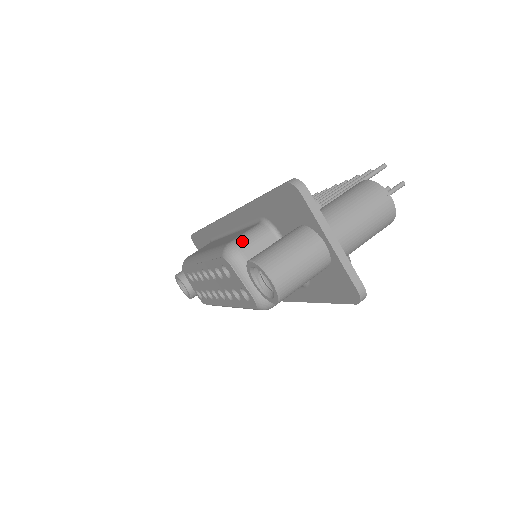
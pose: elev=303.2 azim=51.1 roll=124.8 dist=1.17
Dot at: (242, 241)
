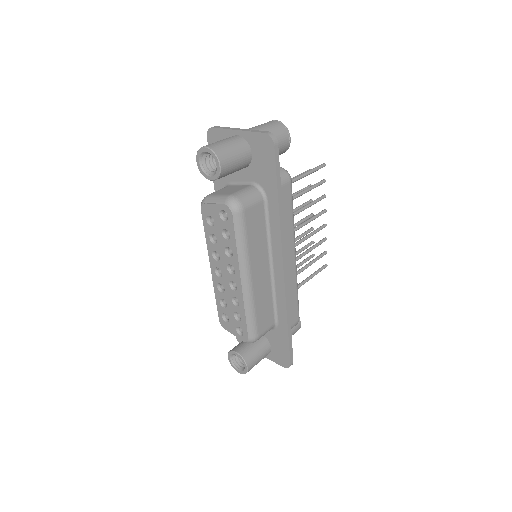
Dot at: occluded
